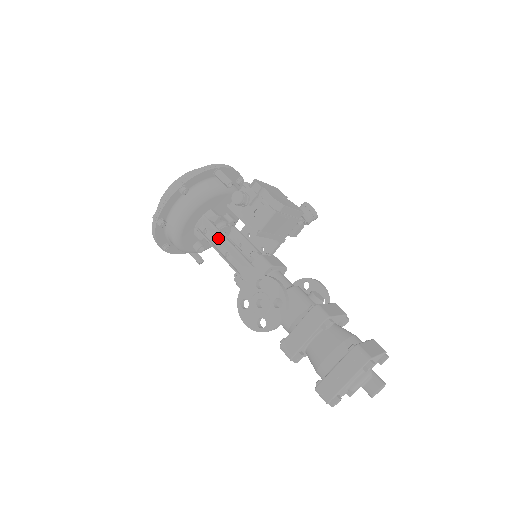
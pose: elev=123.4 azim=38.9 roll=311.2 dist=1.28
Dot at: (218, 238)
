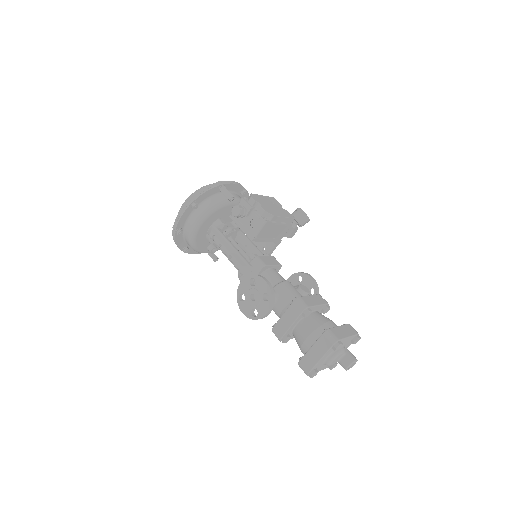
Dot at: (224, 243)
